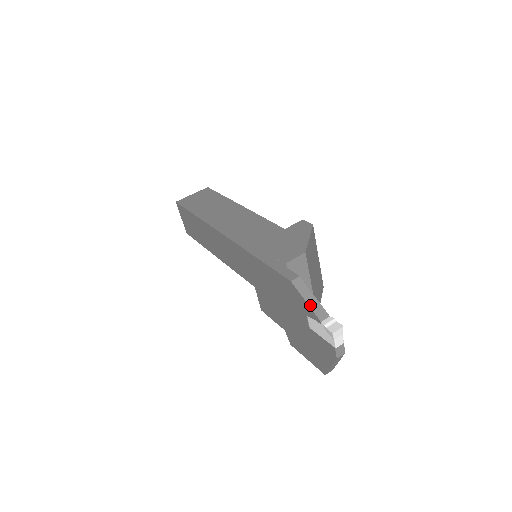
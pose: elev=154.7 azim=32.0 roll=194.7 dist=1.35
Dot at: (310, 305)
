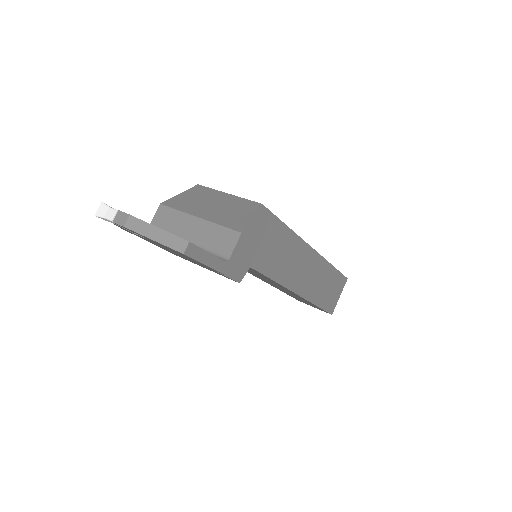
Dot at: occluded
